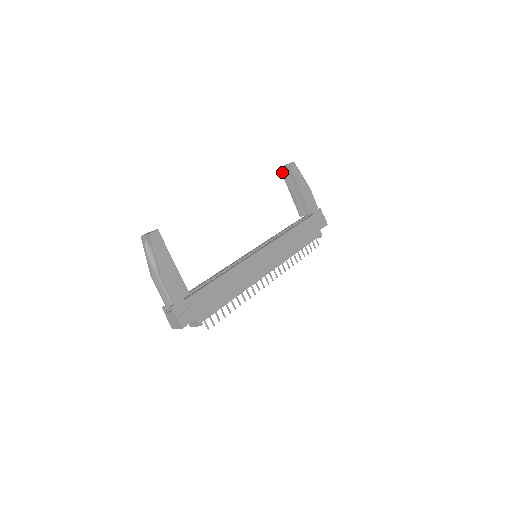
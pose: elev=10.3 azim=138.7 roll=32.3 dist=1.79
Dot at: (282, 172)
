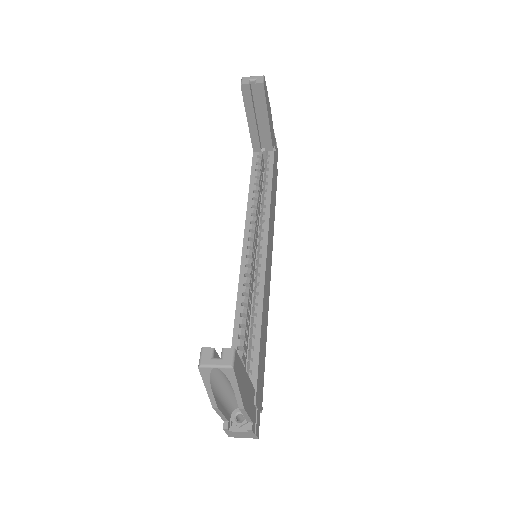
Dot at: (244, 92)
